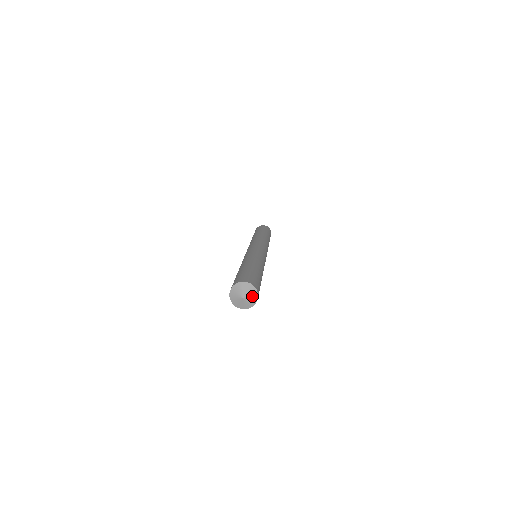
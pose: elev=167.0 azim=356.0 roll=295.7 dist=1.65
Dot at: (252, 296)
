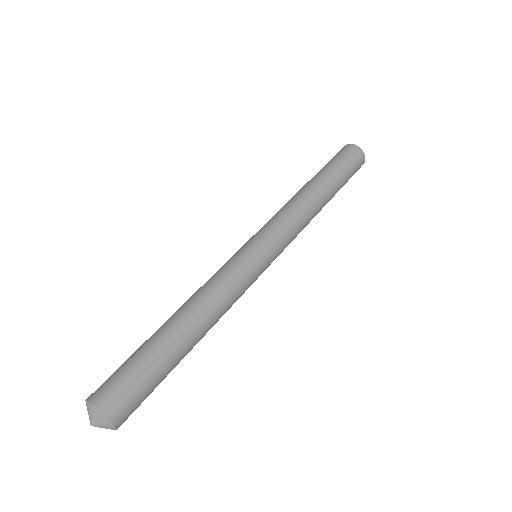
Dot at: (102, 422)
